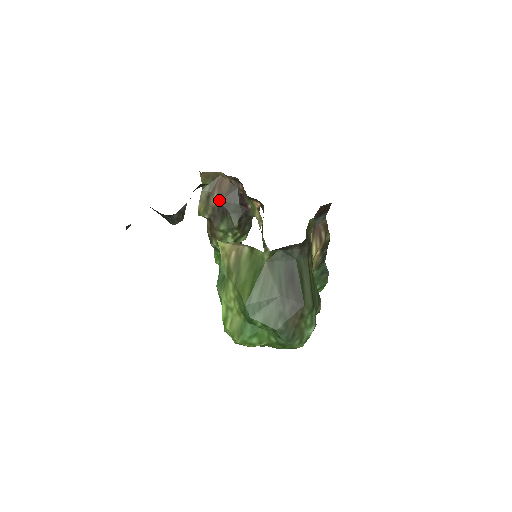
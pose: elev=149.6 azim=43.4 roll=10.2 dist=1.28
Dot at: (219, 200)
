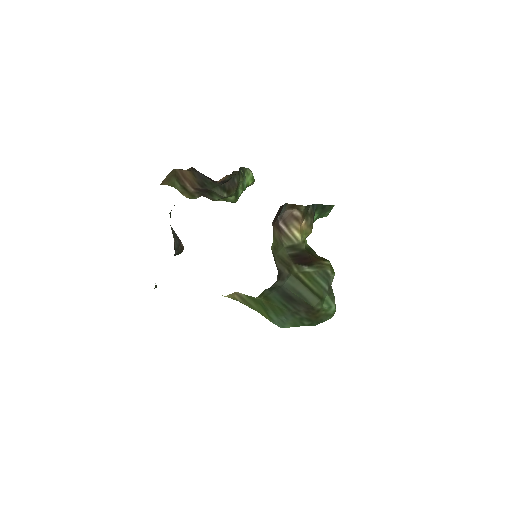
Dot at: (194, 187)
